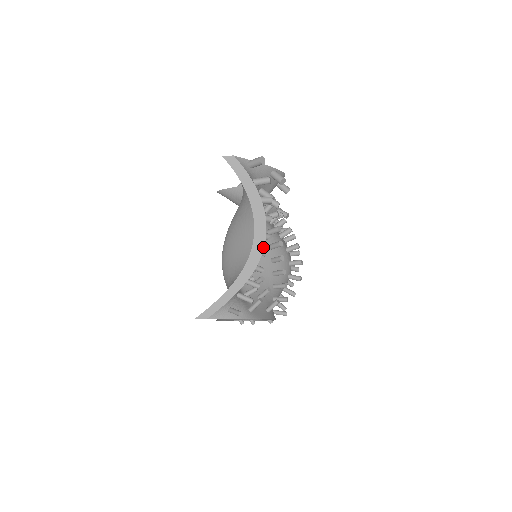
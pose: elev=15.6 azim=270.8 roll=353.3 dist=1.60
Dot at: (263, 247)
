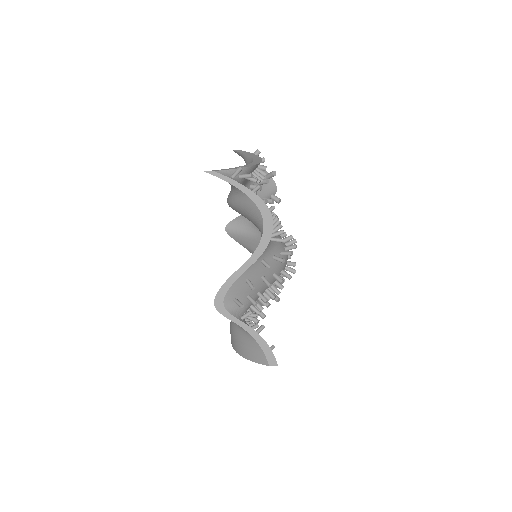
Dot at: (260, 162)
